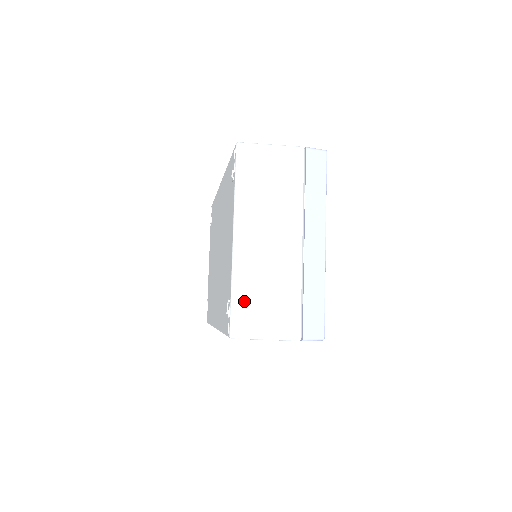
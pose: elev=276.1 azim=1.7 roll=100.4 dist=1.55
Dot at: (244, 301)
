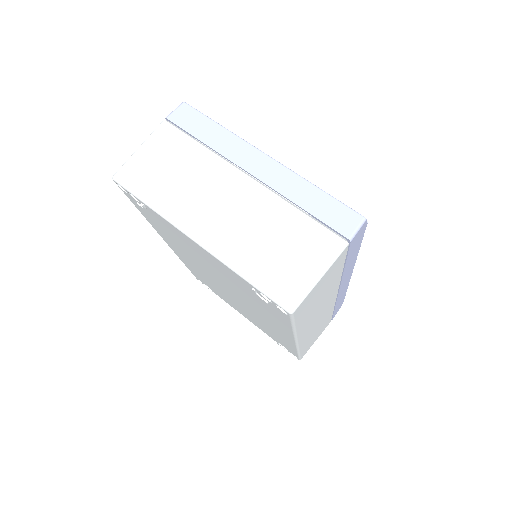
Dot at: (263, 272)
